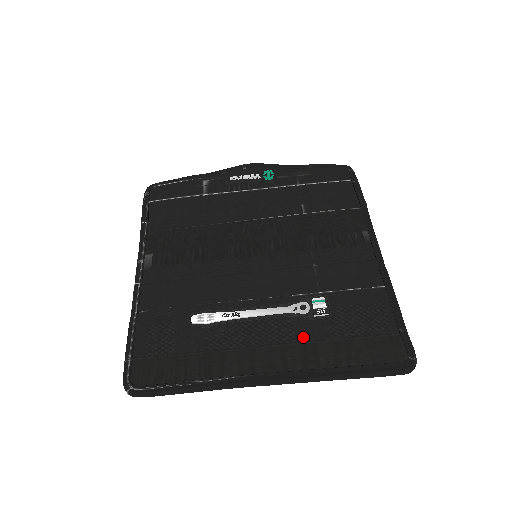
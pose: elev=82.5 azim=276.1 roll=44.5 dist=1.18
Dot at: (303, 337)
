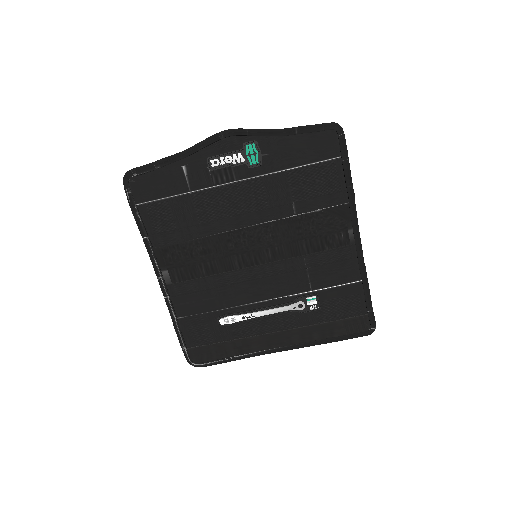
Dot at: (301, 323)
